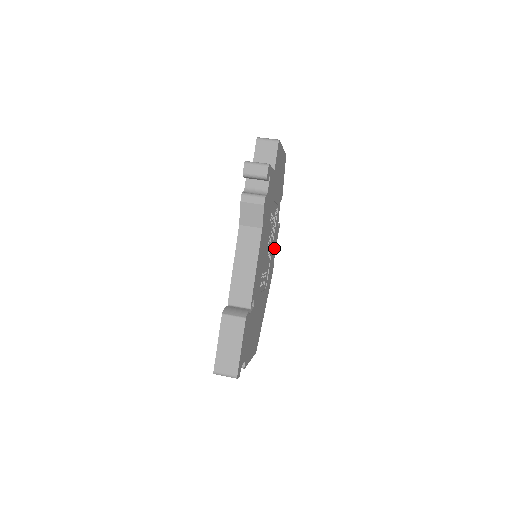
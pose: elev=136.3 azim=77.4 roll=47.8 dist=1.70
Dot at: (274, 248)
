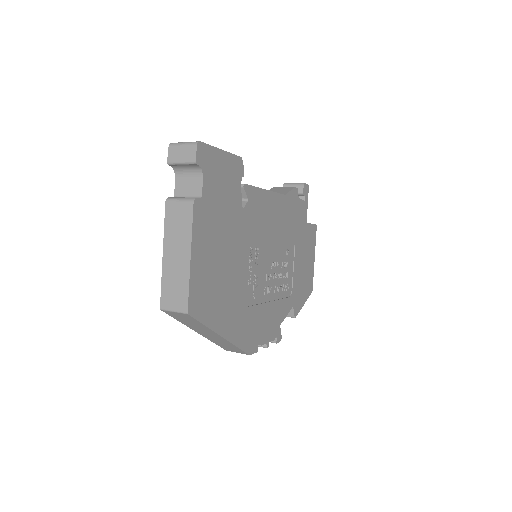
Dot at: (268, 325)
